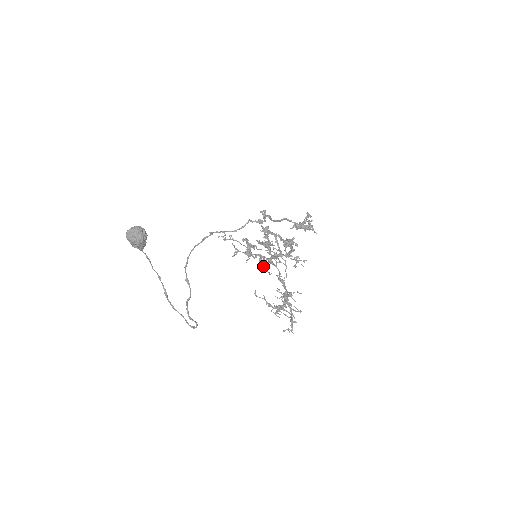
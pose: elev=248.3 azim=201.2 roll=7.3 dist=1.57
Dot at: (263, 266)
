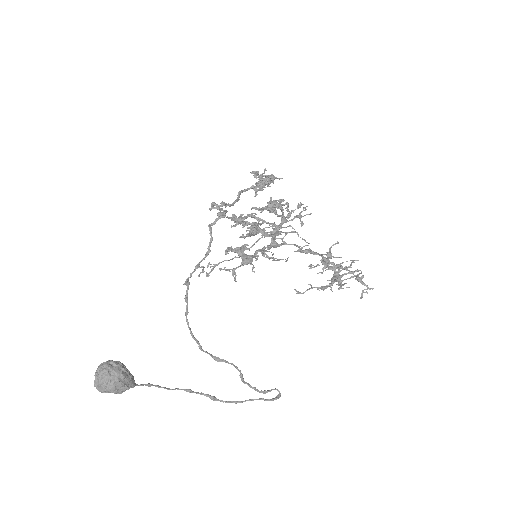
Dot at: (272, 260)
